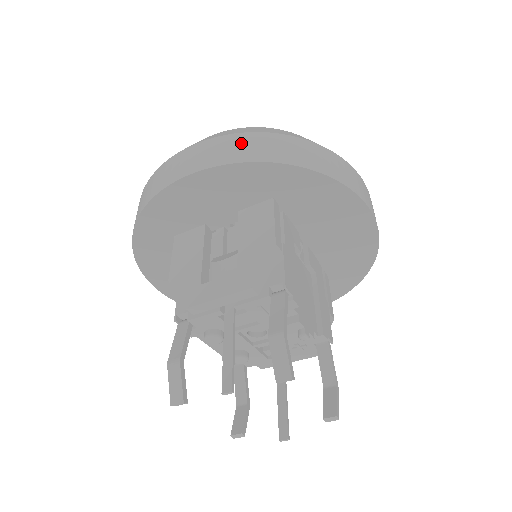
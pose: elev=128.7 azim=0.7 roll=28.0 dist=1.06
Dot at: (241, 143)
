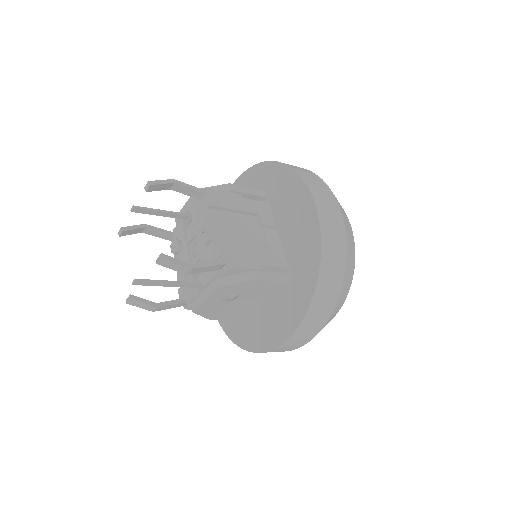
Dot at: occluded
